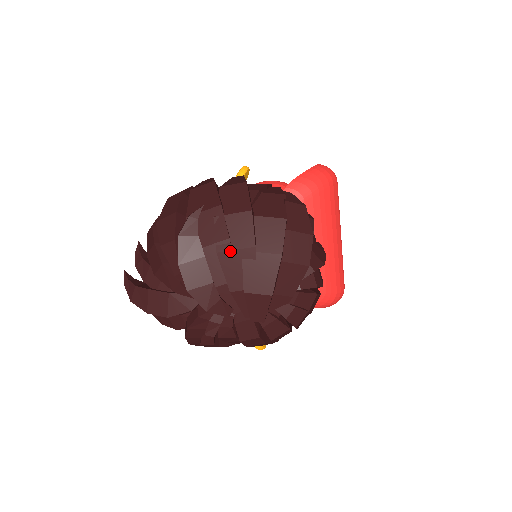
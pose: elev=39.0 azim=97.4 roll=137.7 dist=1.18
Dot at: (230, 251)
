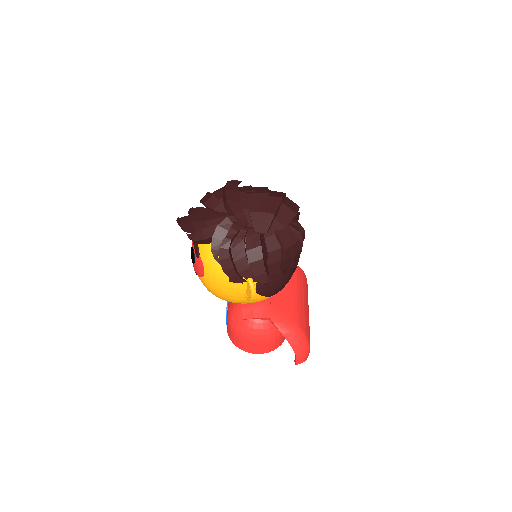
Dot at: (254, 194)
